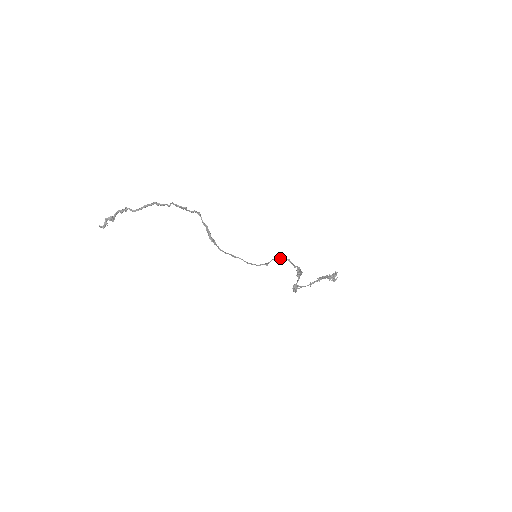
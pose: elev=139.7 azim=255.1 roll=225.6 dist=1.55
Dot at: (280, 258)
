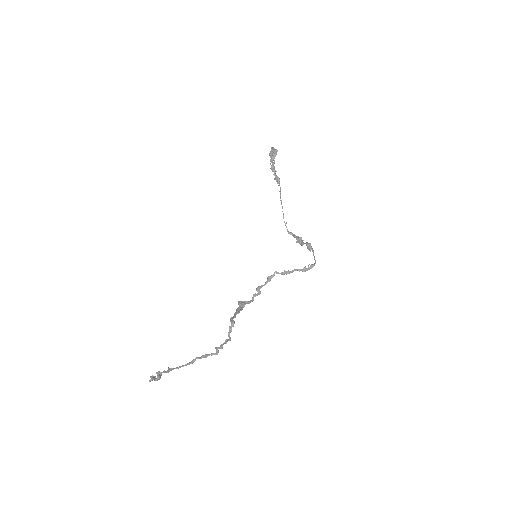
Dot at: (305, 271)
